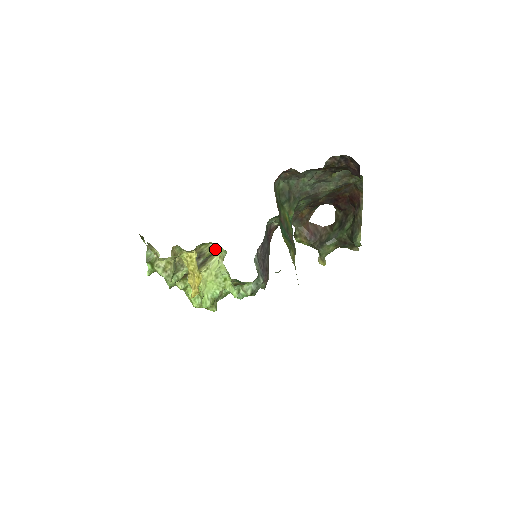
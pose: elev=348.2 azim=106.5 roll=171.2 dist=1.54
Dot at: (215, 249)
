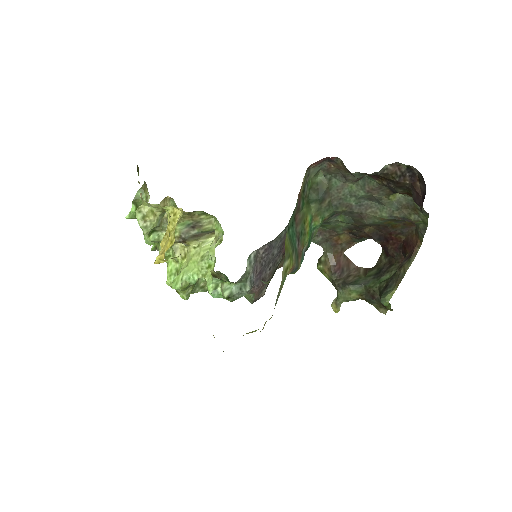
Dot at: occluded
